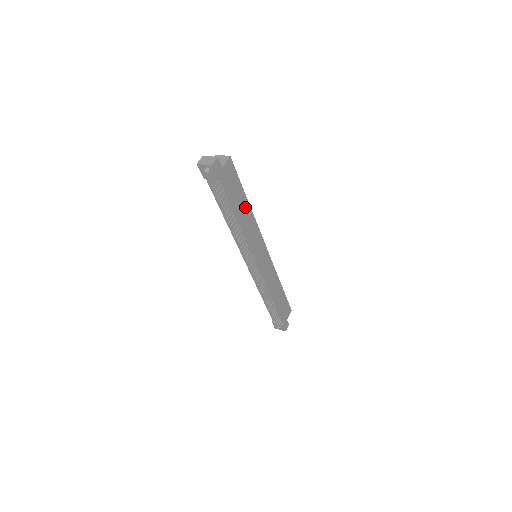
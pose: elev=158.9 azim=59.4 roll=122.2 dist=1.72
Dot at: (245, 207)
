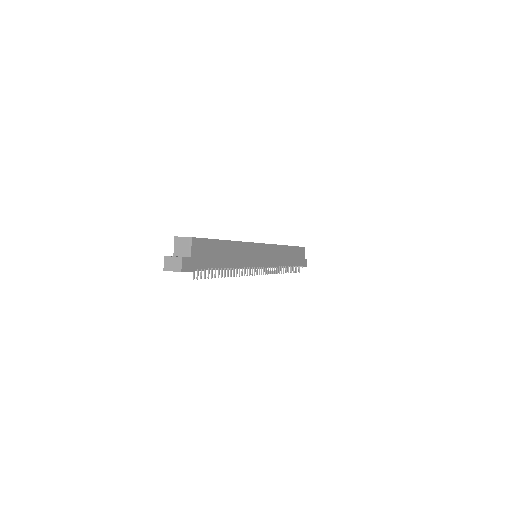
Dot at: (228, 248)
